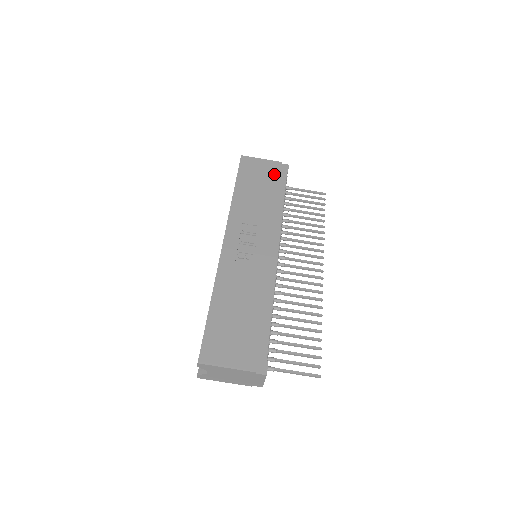
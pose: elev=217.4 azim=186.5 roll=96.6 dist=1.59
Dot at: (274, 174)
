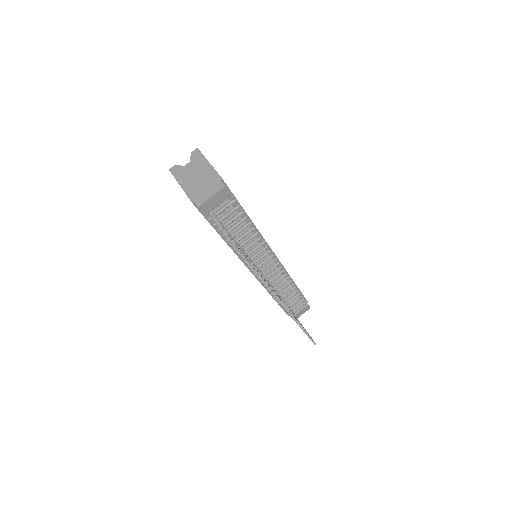
Dot at: occluded
